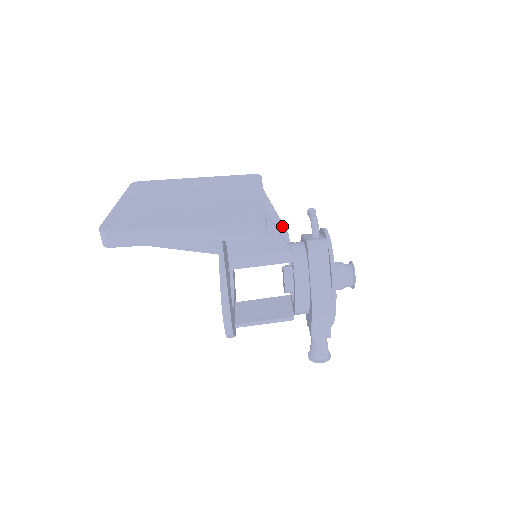
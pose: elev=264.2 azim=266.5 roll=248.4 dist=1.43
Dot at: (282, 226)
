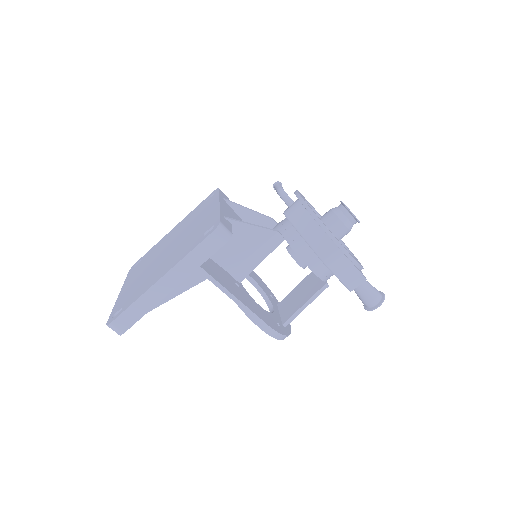
Dot at: (261, 216)
